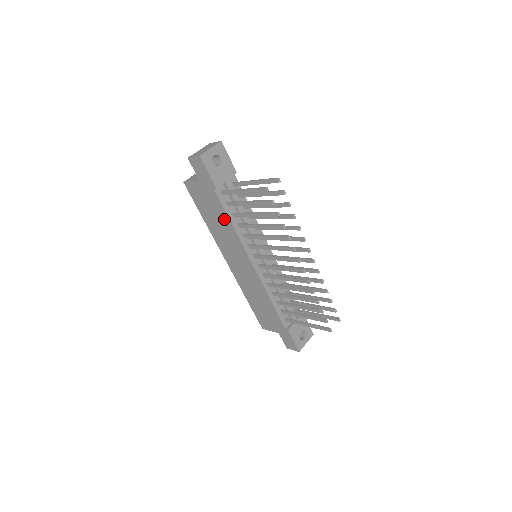
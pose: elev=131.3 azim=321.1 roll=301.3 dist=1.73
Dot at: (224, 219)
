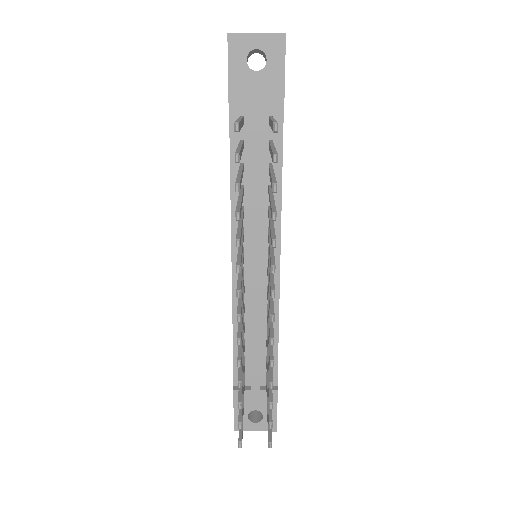
Dot at: occluded
